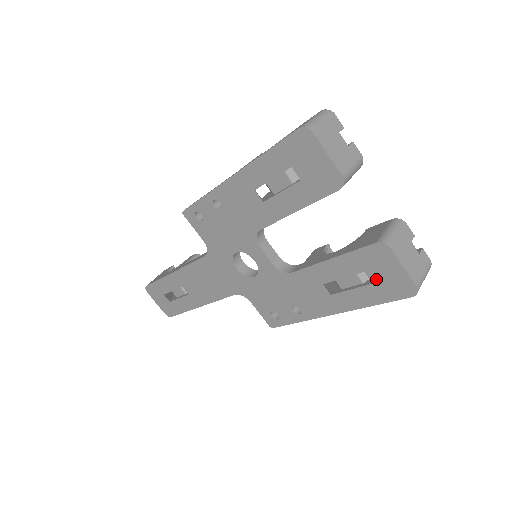
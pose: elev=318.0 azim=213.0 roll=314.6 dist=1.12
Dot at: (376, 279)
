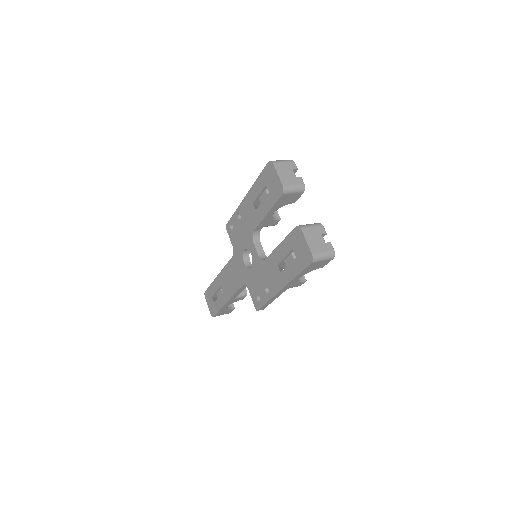
Dot at: (297, 253)
